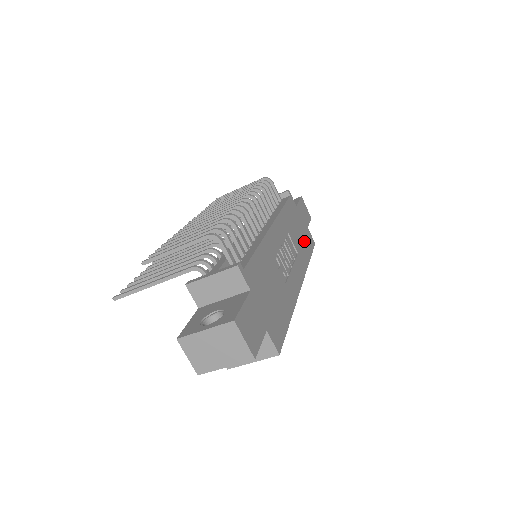
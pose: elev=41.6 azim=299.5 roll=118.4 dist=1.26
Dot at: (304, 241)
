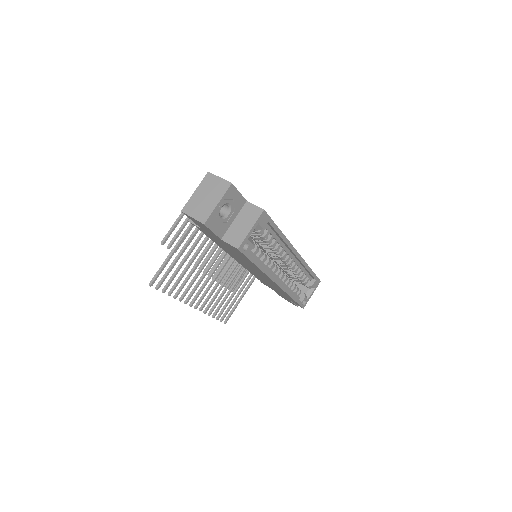
Dot at: occluded
